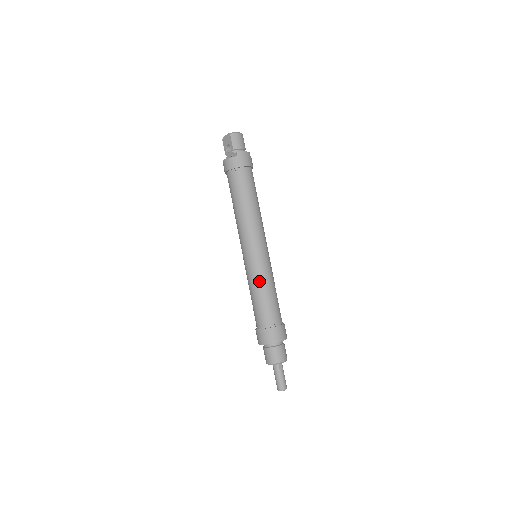
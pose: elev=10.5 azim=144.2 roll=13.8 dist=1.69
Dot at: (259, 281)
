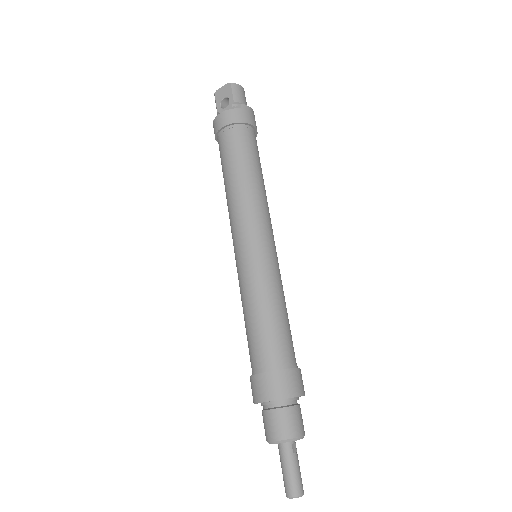
Dot at: (266, 289)
